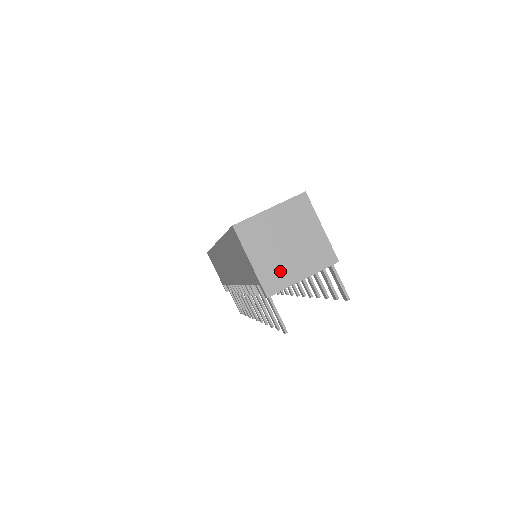
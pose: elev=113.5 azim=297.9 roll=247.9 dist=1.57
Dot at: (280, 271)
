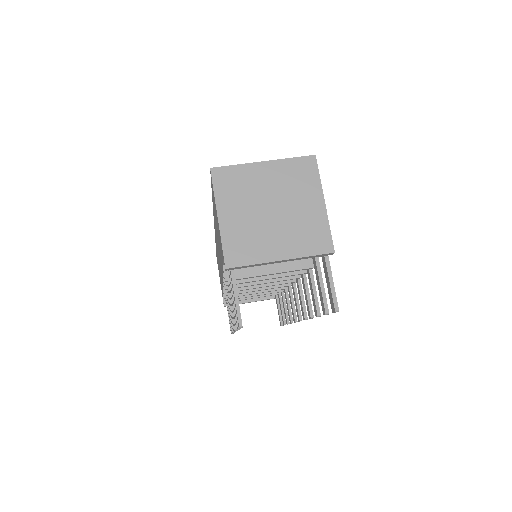
Dot at: (253, 240)
